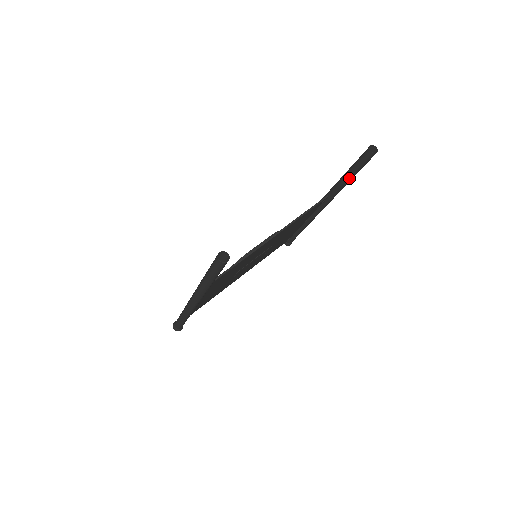
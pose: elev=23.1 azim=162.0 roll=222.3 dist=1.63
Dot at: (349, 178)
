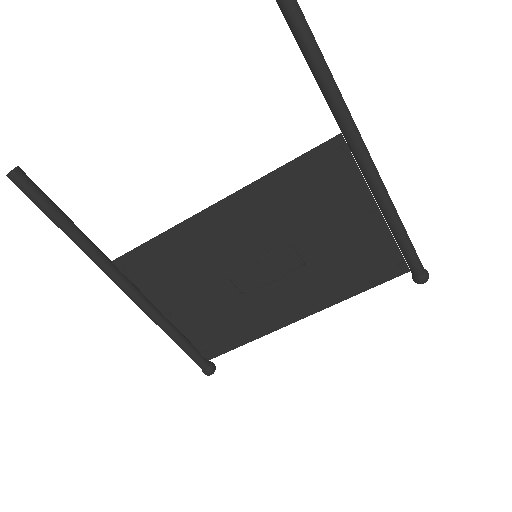
Dot at: (314, 73)
